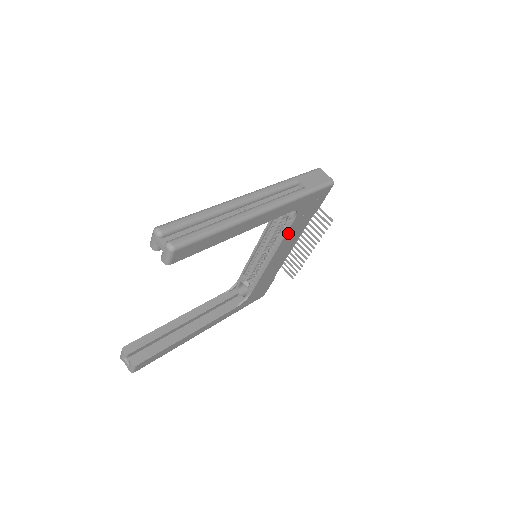
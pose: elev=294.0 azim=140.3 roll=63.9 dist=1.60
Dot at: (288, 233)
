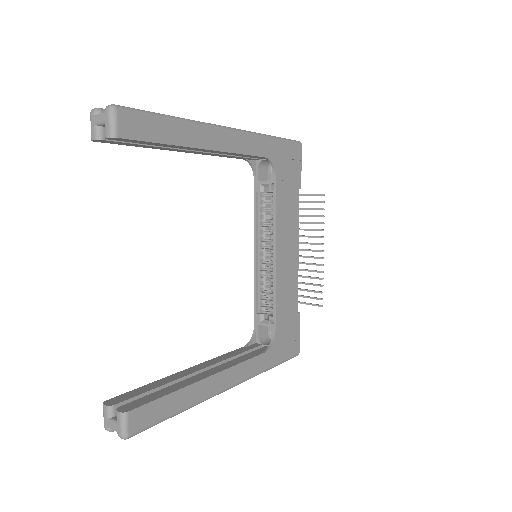
Dot at: (278, 207)
